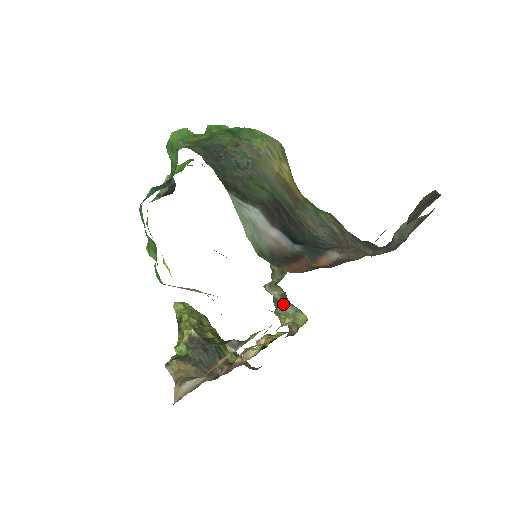
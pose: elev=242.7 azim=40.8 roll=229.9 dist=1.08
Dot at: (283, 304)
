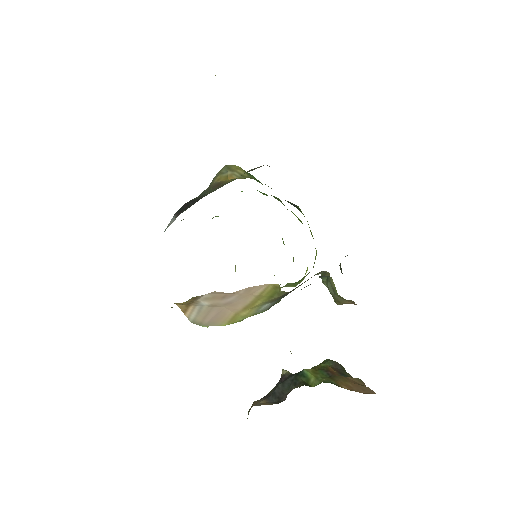
Dot at: occluded
